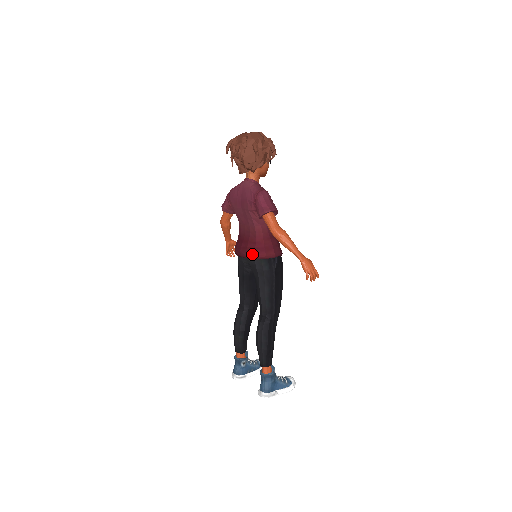
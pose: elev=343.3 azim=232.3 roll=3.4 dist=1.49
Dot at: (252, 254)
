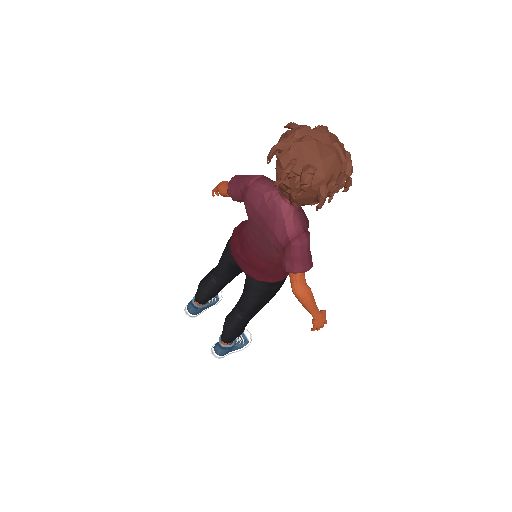
Dot at: (253, 275)
